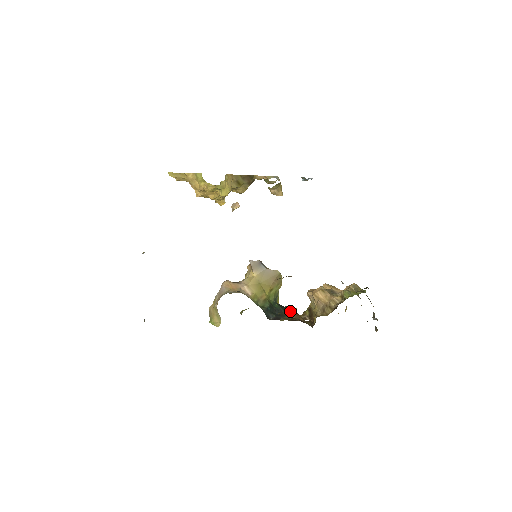
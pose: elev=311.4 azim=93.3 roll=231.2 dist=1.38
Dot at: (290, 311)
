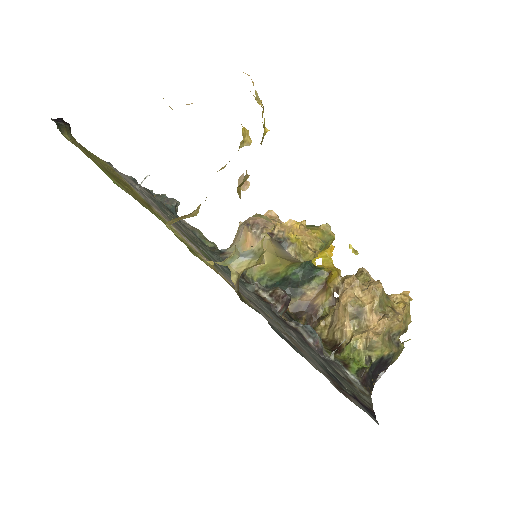
Dot at: (316, 282)
